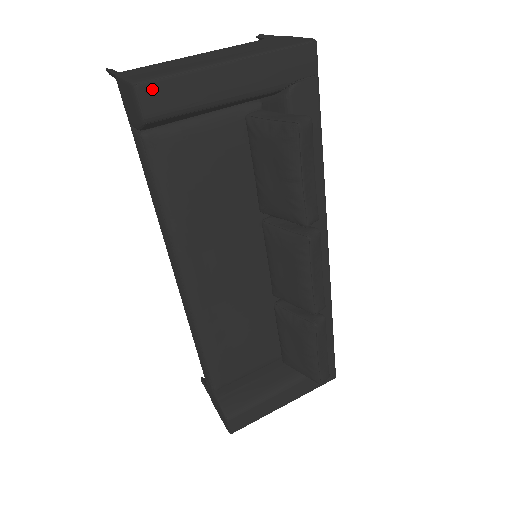
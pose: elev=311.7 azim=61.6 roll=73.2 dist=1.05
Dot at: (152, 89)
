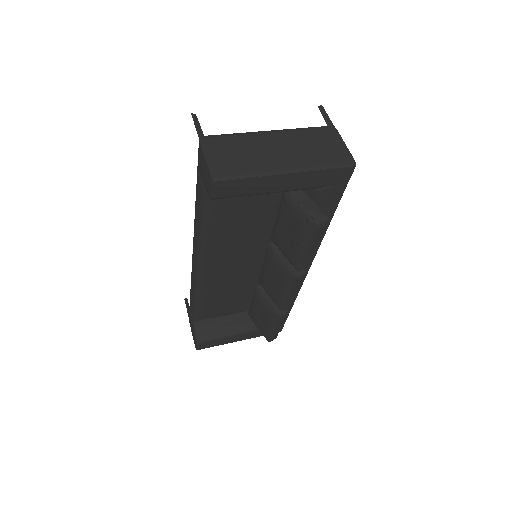
Dot at: (225, 184)
